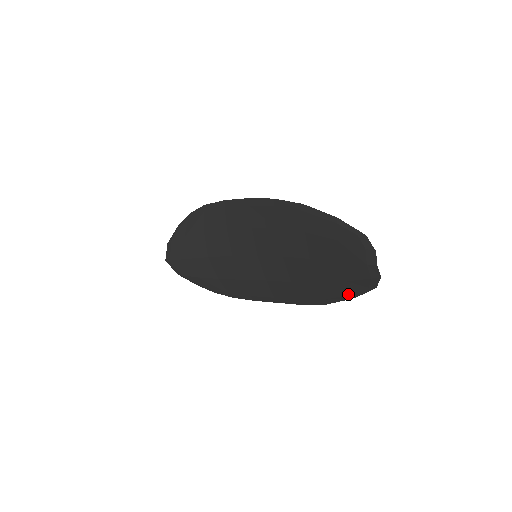
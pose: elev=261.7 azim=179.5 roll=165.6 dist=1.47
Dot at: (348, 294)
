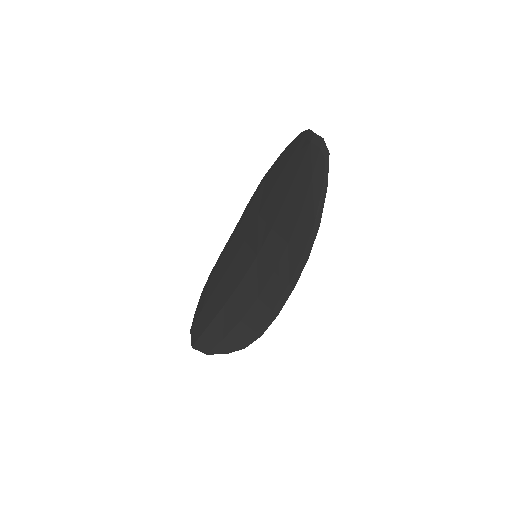
Dot at: (321, 188)
